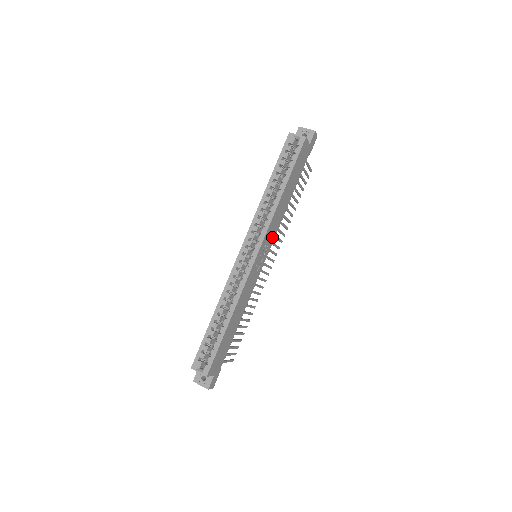
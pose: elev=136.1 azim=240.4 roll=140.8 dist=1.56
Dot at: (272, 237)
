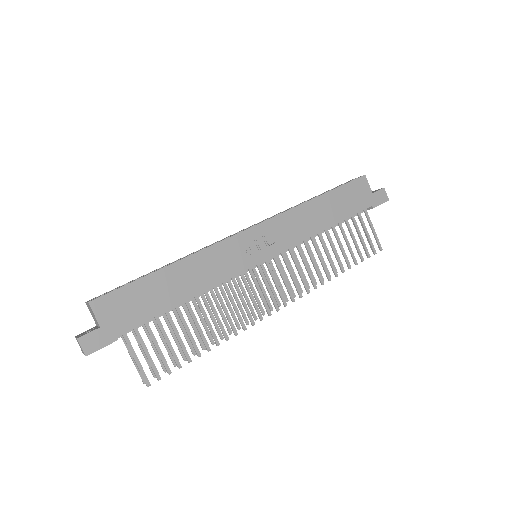
Dot at: (285, 241)
